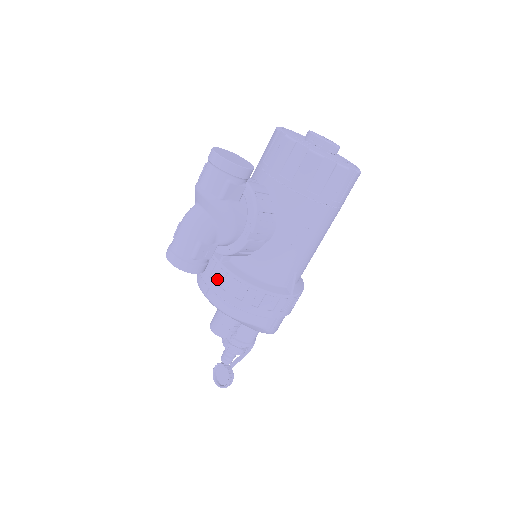
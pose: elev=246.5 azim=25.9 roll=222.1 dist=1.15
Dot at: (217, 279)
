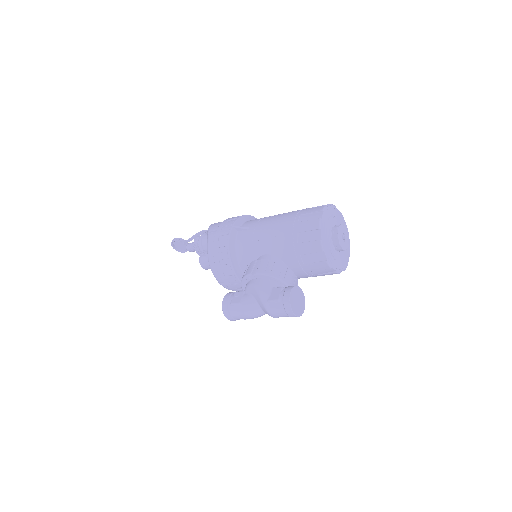
Dot at: (235, 286)
